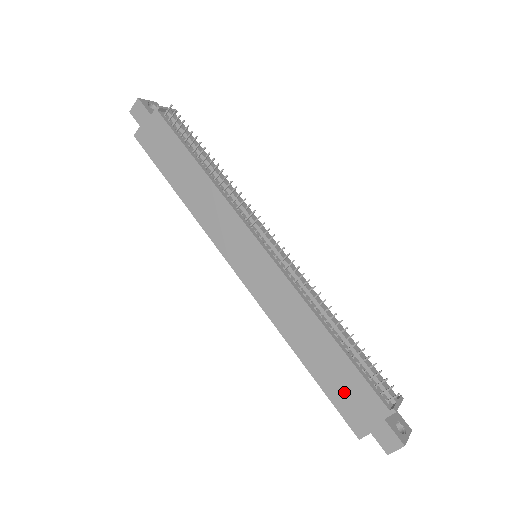
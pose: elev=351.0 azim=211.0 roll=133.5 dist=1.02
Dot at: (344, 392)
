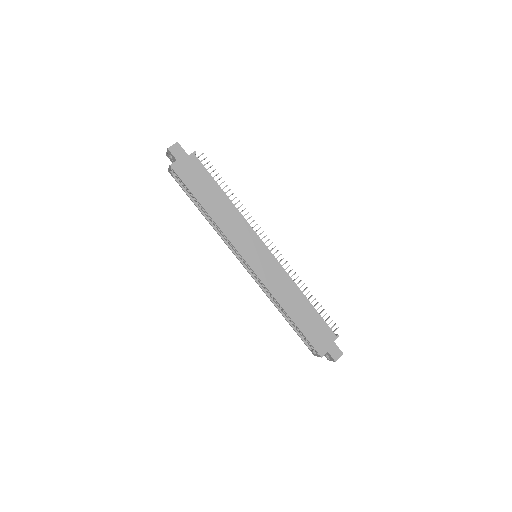
Dot at: (314, 331)
